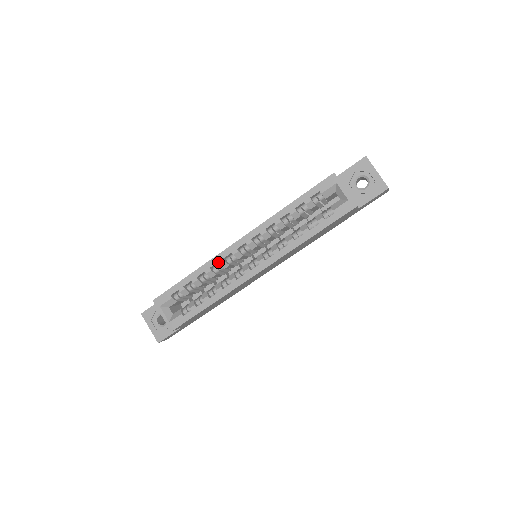
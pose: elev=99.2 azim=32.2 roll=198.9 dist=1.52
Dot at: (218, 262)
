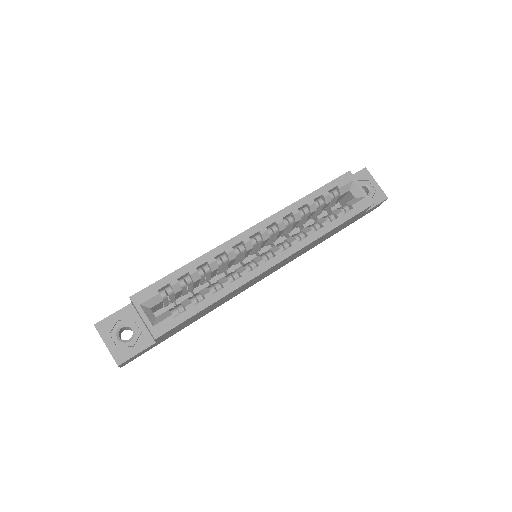
Dot at: (225, 251)
